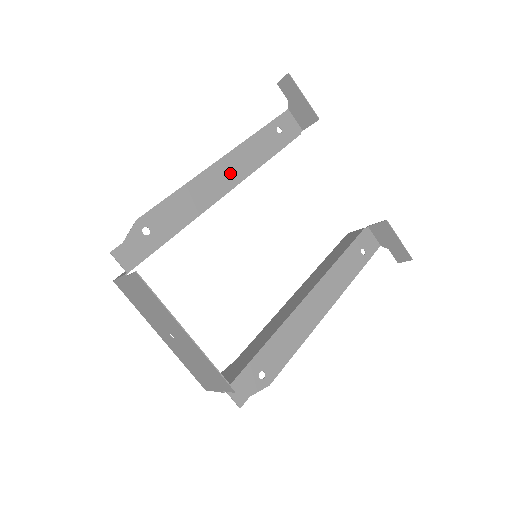
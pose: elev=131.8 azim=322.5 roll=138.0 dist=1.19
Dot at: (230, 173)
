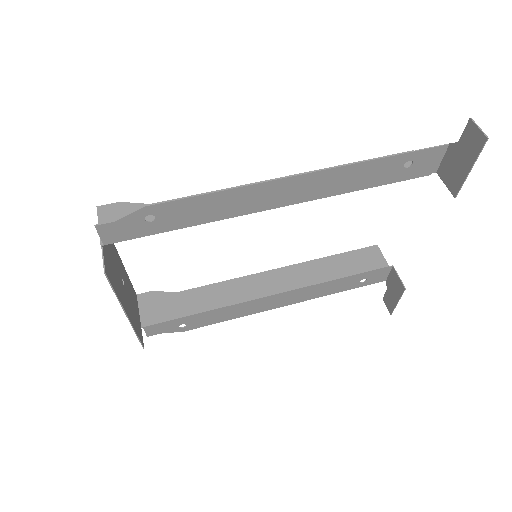
Dot at: (298, 191)
